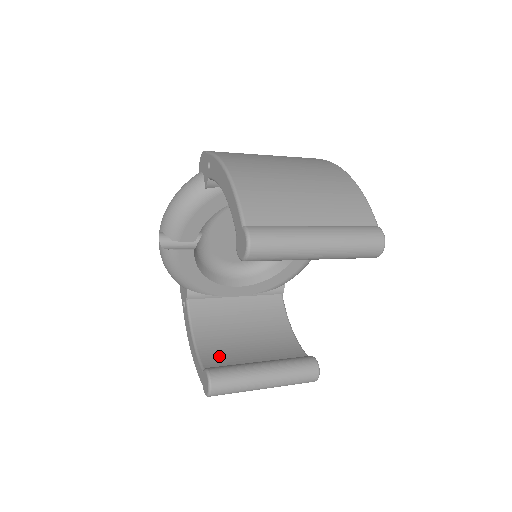
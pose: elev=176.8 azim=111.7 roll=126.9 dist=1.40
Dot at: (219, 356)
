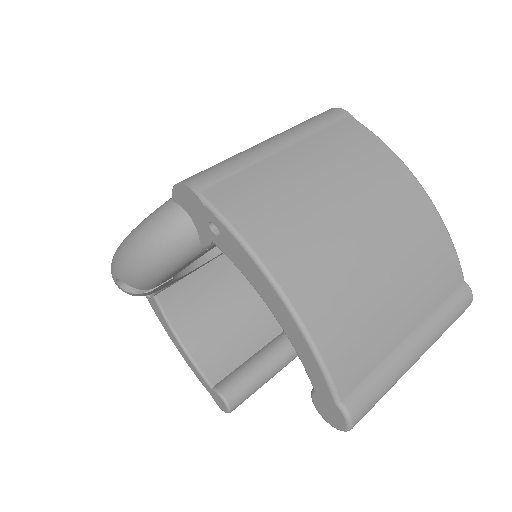
Dot at: (218, 355)
